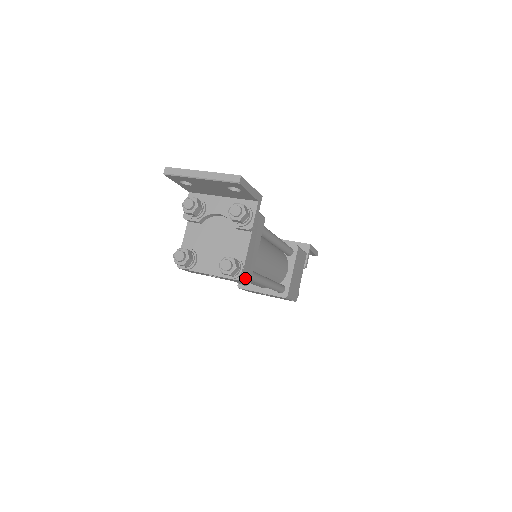
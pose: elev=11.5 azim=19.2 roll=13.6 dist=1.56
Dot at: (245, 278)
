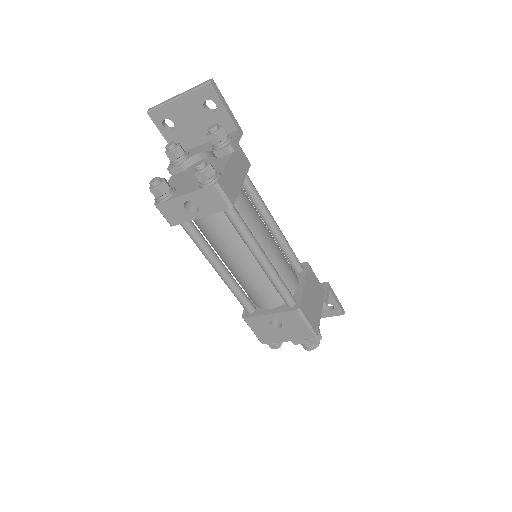
Dot at: (224, 190)
